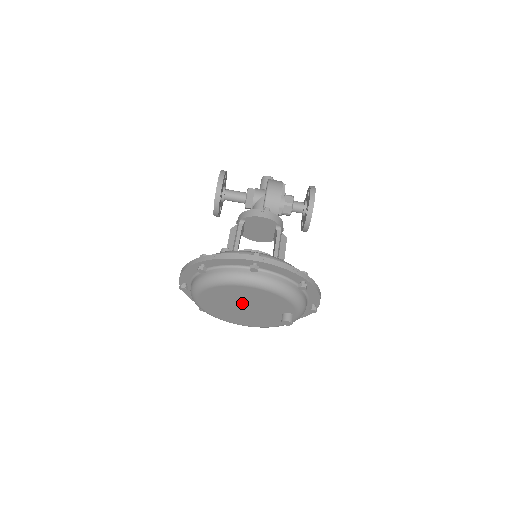
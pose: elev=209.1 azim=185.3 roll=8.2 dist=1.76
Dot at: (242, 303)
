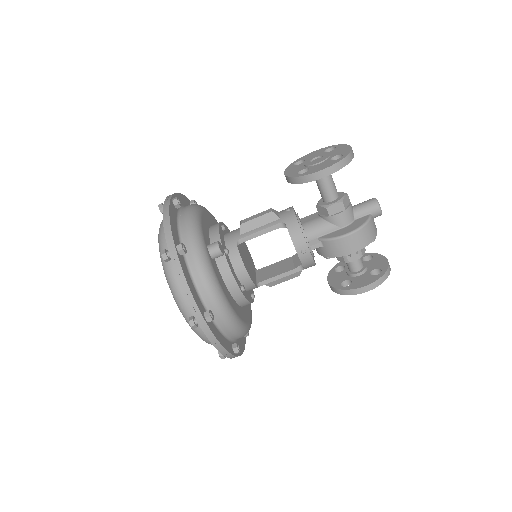
Dot at: occluded
